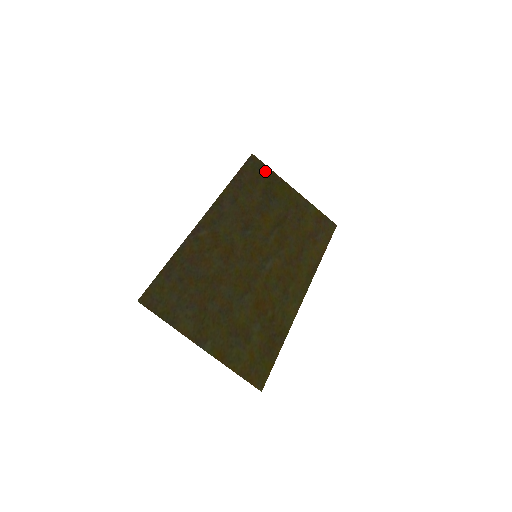
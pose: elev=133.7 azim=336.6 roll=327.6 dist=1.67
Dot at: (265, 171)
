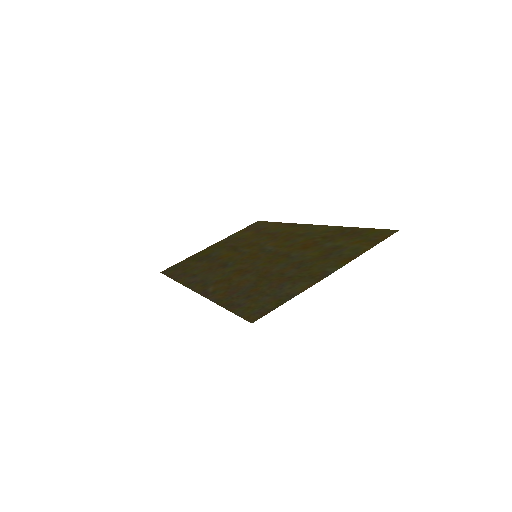
Dot at: (181, 263)
